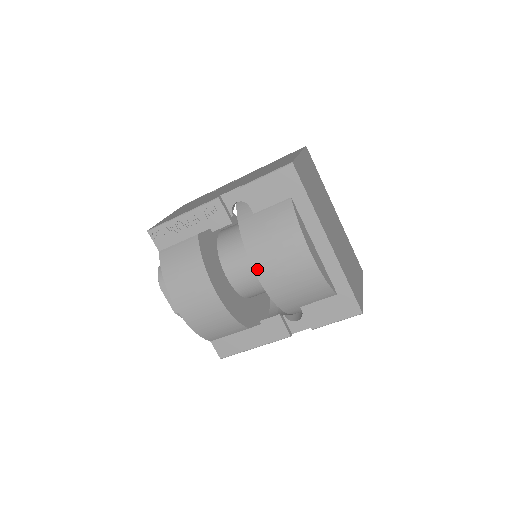
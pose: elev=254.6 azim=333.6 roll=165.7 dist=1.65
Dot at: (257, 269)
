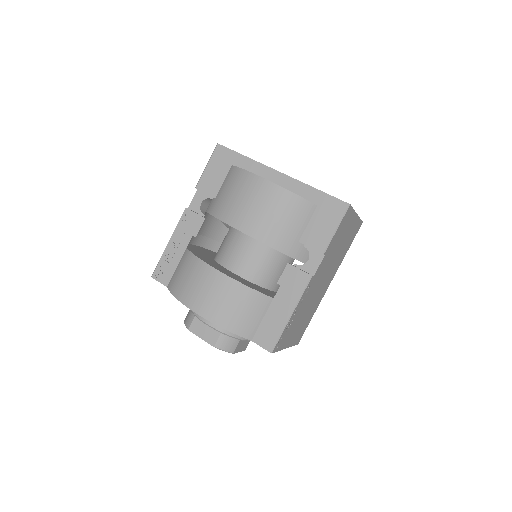
Dot at: (235, 225)
